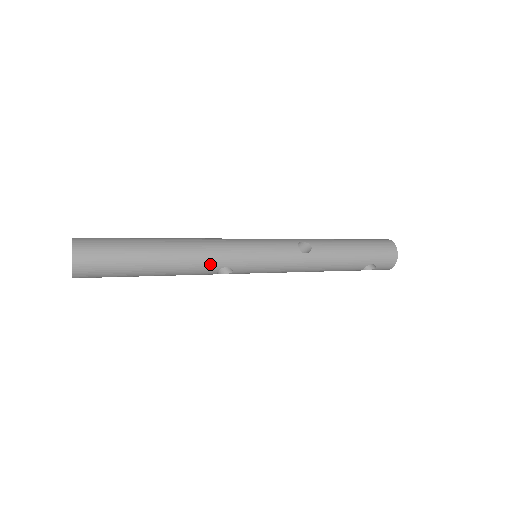
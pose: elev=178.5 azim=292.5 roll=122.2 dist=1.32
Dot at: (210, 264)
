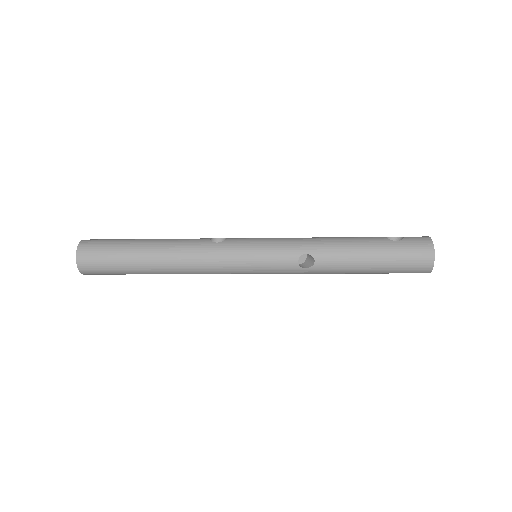
Dot at: (201, 273)
